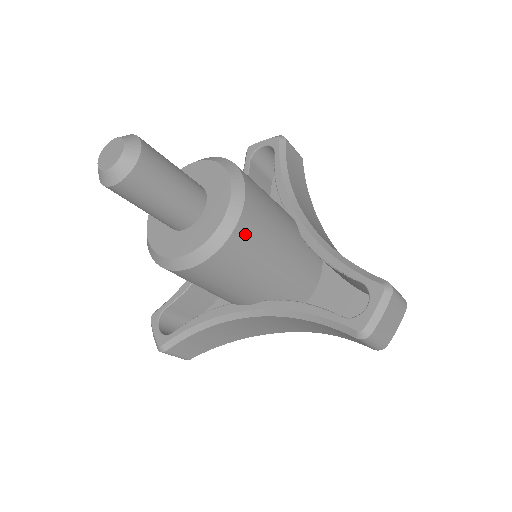
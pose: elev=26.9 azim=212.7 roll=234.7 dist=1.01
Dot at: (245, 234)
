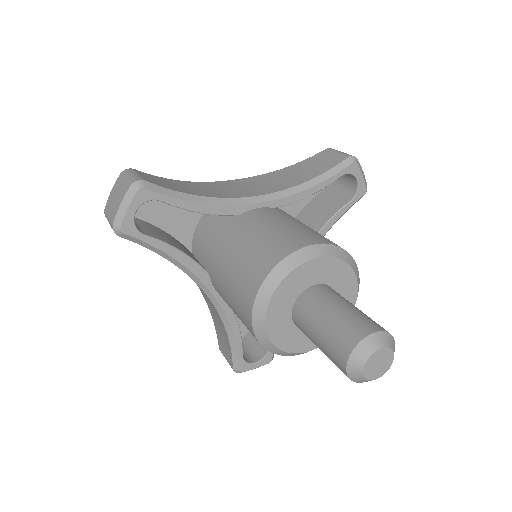
Dot at: occluded
